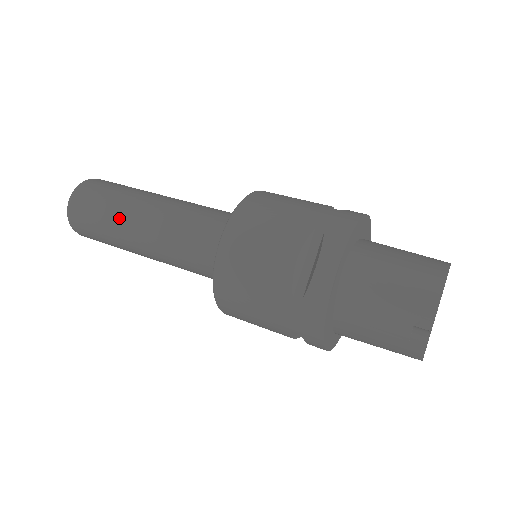
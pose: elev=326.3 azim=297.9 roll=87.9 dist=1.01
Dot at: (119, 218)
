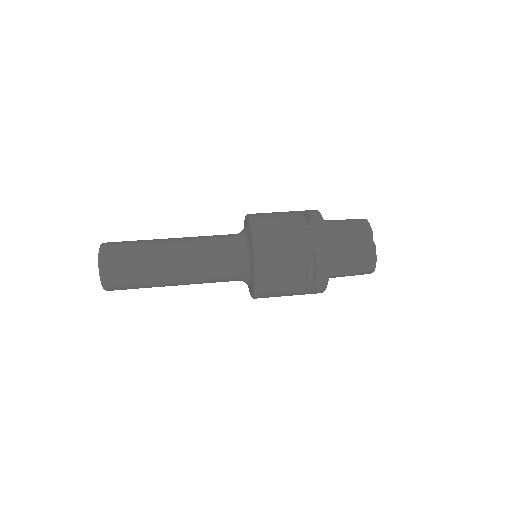
Dot at: (154, 243)
